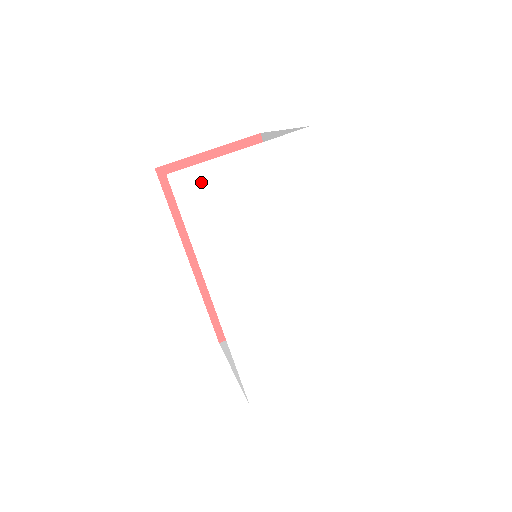
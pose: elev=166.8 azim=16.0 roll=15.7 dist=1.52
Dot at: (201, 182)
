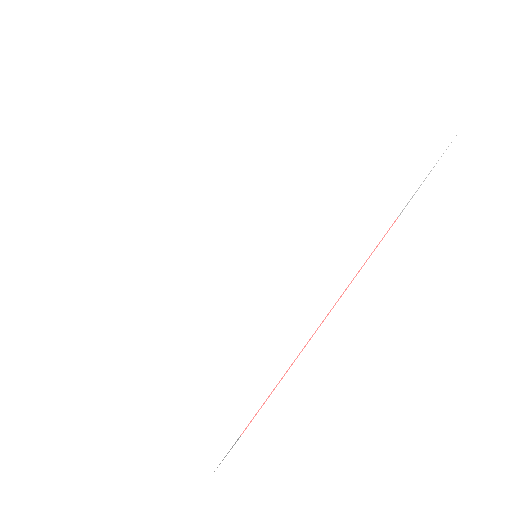
Dot at: (294, 57)
